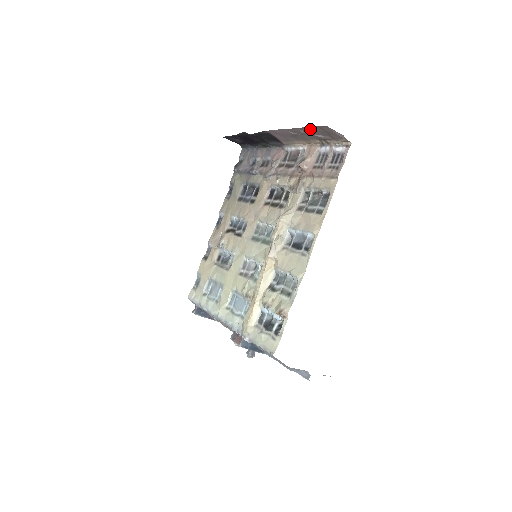
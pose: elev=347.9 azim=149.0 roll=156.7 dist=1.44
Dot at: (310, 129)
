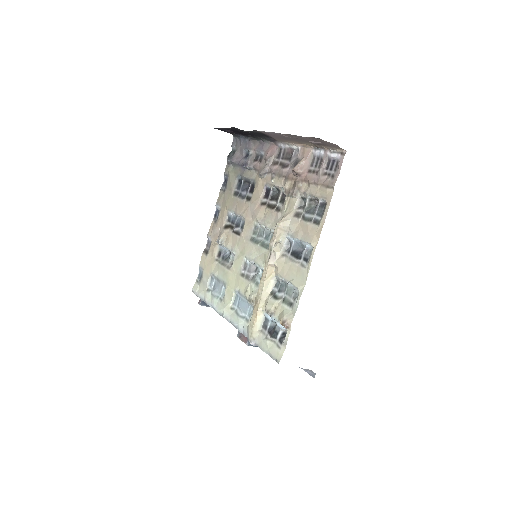
Dot at: (303, 137)
